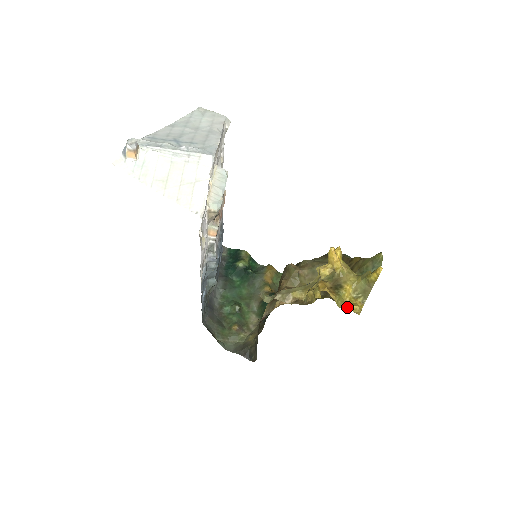
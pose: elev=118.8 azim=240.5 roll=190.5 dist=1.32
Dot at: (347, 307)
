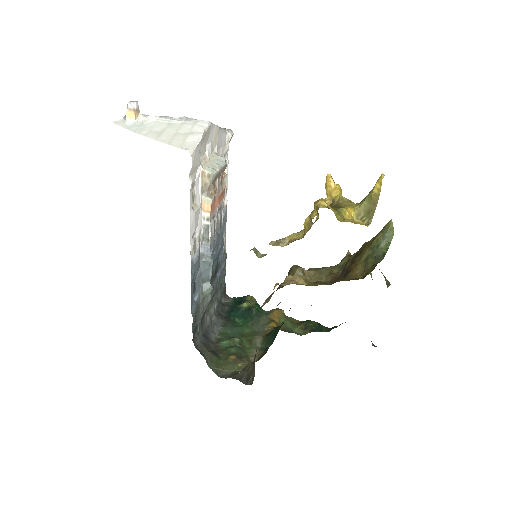
Dot at: (348, 220)
